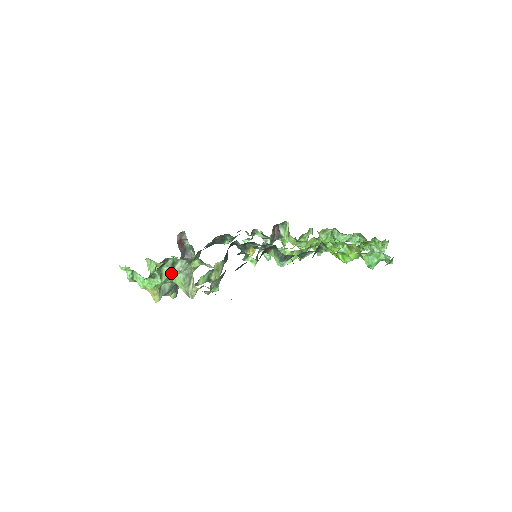
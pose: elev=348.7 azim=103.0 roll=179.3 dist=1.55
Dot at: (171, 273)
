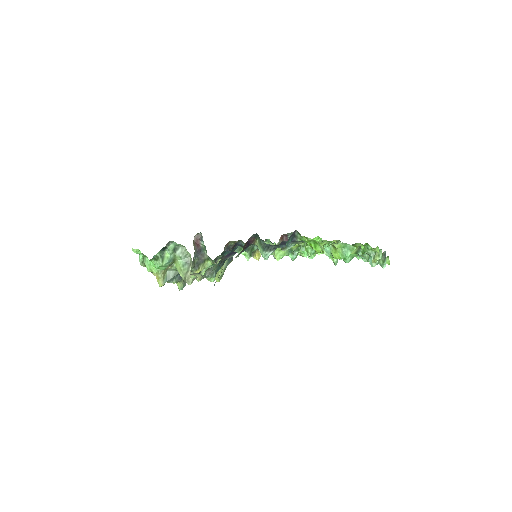
Dot at: (172, 258)
